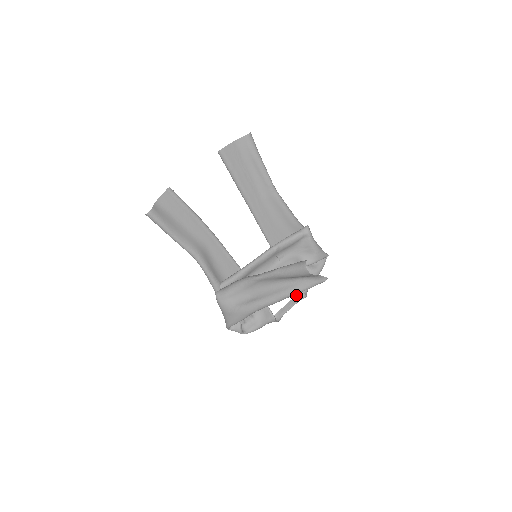
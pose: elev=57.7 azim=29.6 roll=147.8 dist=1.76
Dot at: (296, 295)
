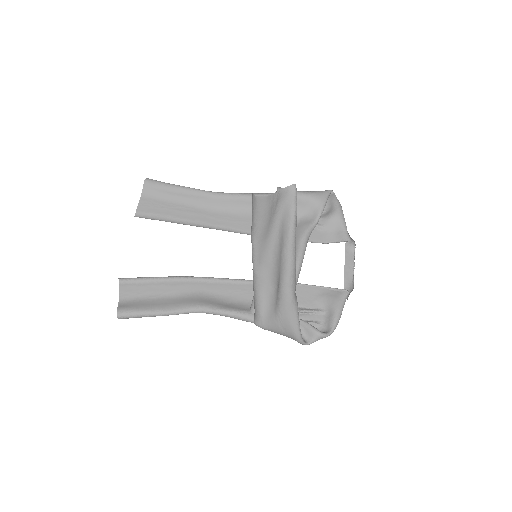
Dot at: (345, 252)
